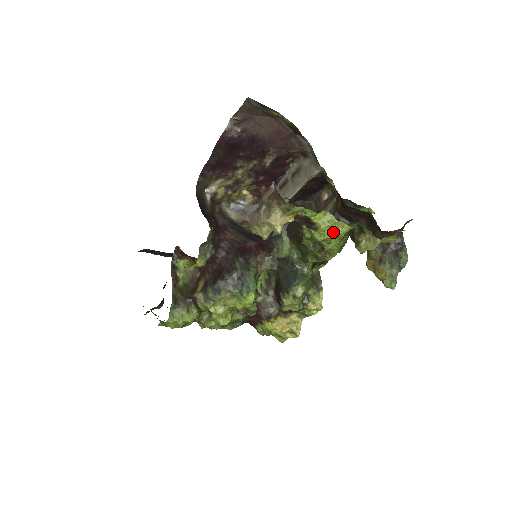
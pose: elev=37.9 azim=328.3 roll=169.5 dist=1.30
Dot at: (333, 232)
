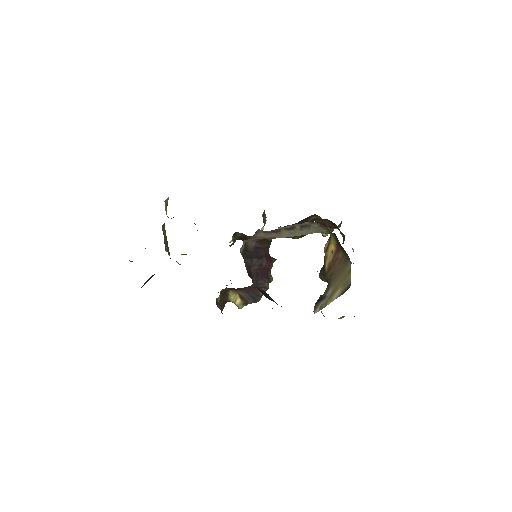
Dot at: occluded
